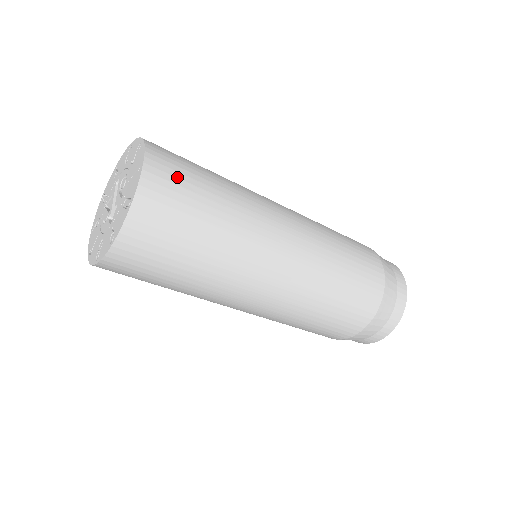
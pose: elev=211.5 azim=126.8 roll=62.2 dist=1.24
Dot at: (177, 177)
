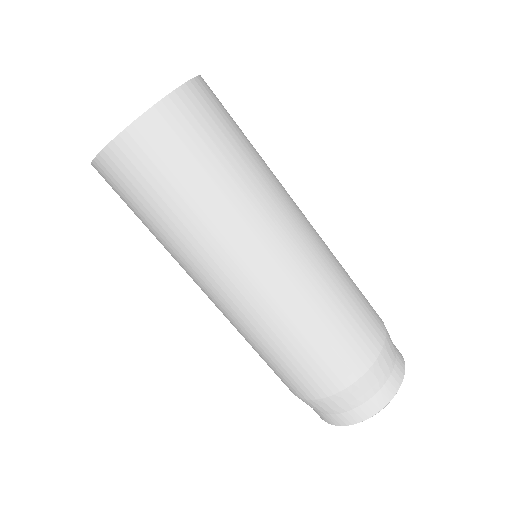
Dot at: occluded
